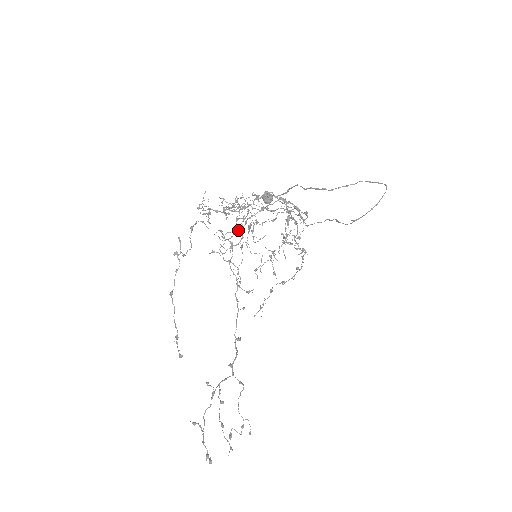
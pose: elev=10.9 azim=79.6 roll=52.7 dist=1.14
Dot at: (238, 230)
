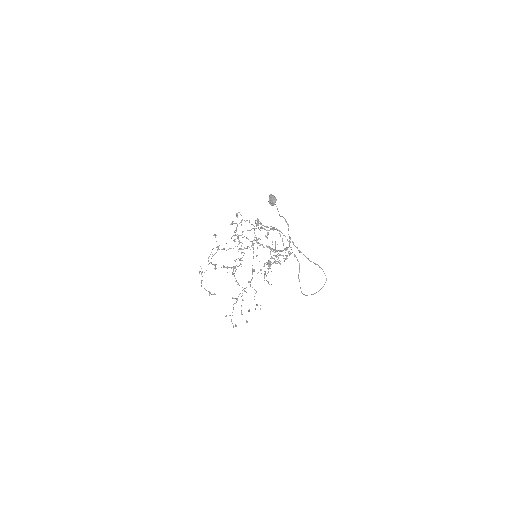
Dot at: occluded
